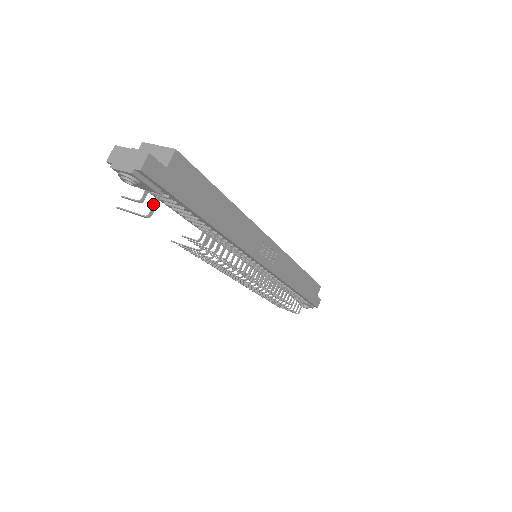
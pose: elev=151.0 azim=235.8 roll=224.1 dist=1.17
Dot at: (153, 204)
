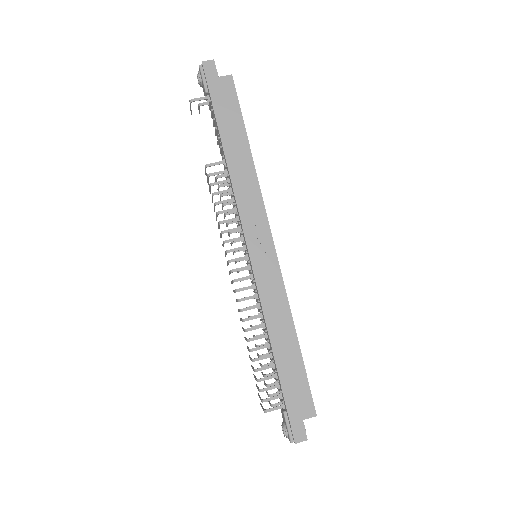
Dot at: (199, 98)
